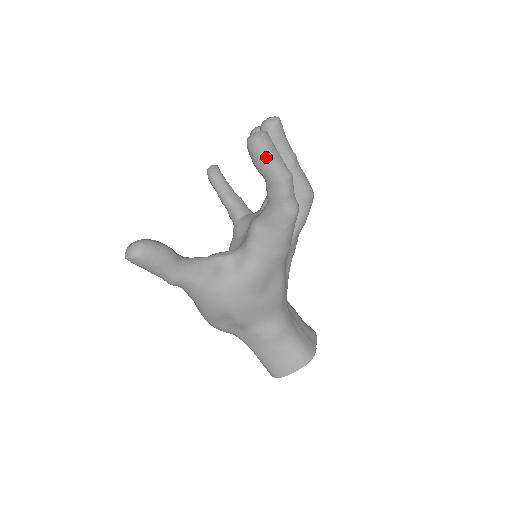
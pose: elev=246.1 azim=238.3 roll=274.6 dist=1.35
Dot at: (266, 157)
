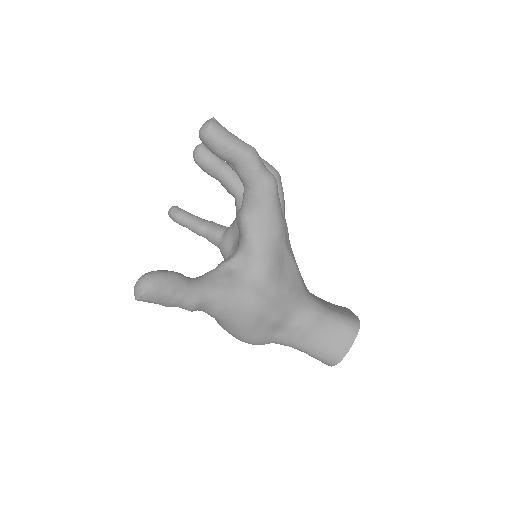
Dot at: (224, 139)
